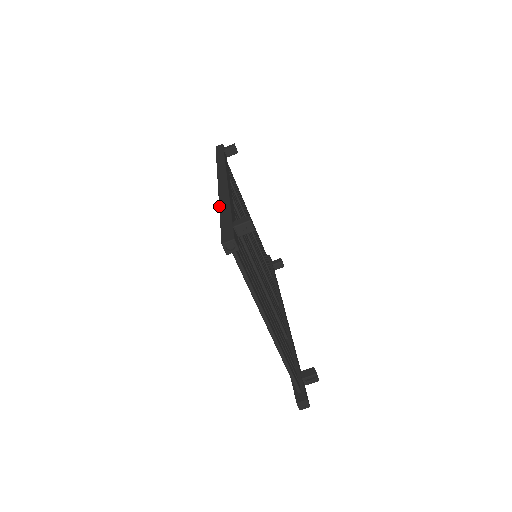
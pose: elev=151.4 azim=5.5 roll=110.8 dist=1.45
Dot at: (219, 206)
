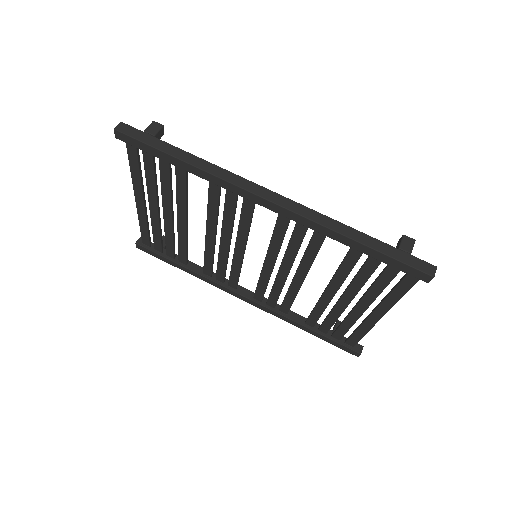
Dot at: (344, 235)
